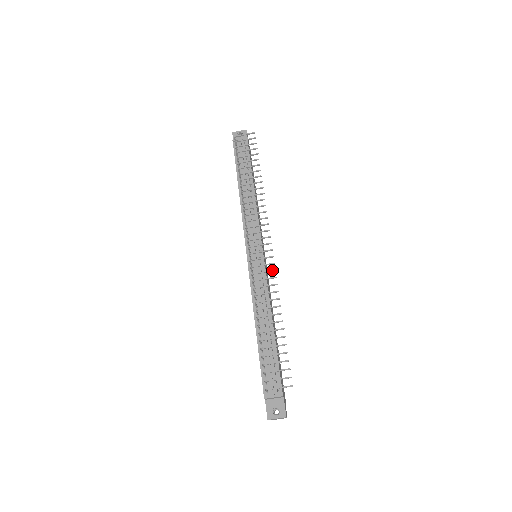
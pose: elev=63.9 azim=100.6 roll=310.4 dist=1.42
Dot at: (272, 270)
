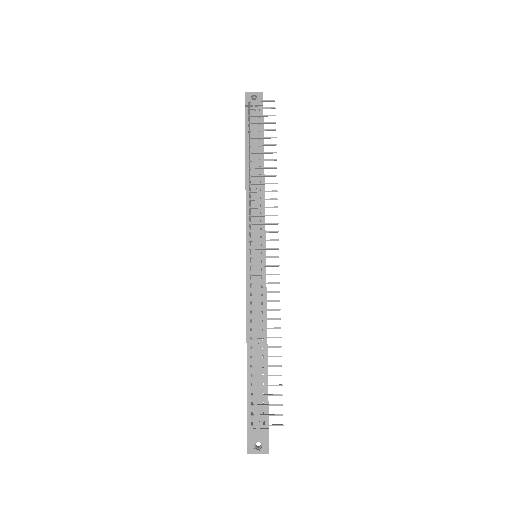
Dot at: (276, 282)
